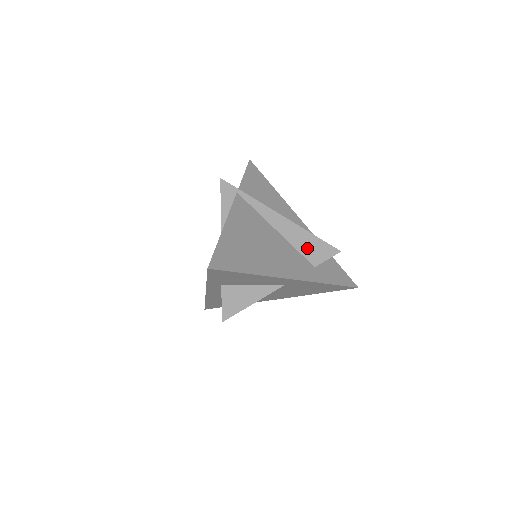
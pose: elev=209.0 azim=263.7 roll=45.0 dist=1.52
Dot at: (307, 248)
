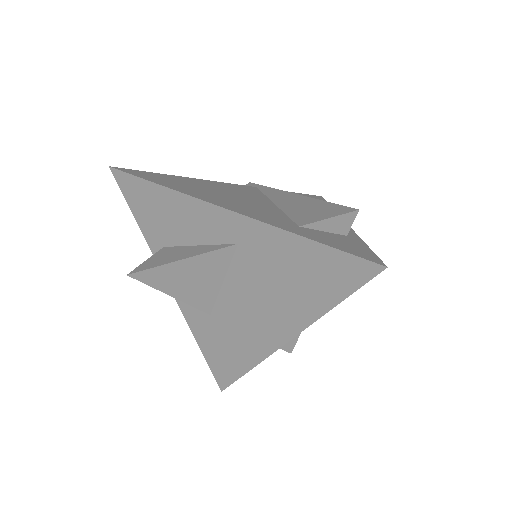
Dot at: (303, 212)
